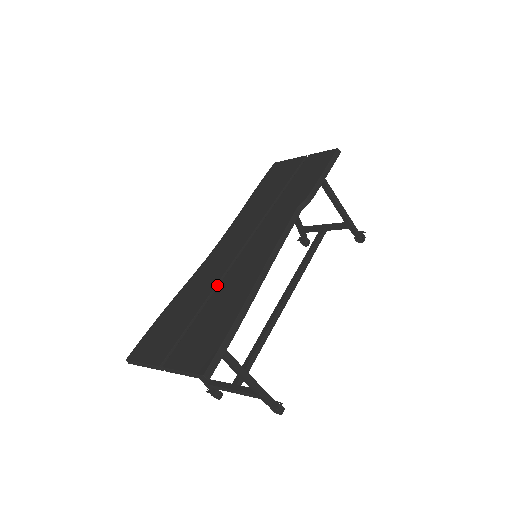
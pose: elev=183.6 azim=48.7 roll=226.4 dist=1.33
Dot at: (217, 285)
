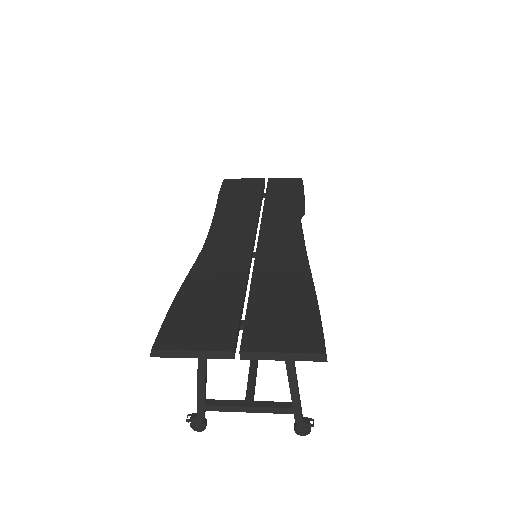
Dot at: (248, 272)
